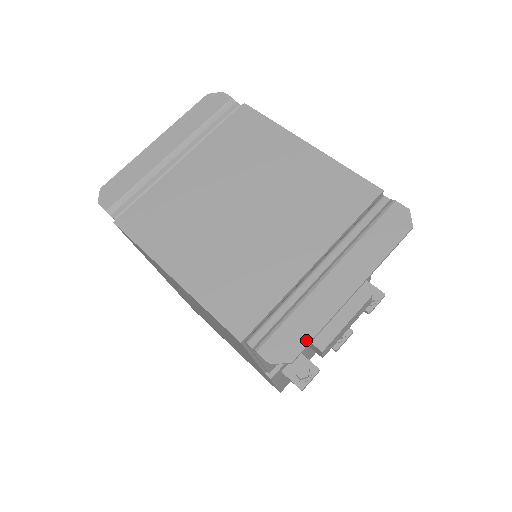
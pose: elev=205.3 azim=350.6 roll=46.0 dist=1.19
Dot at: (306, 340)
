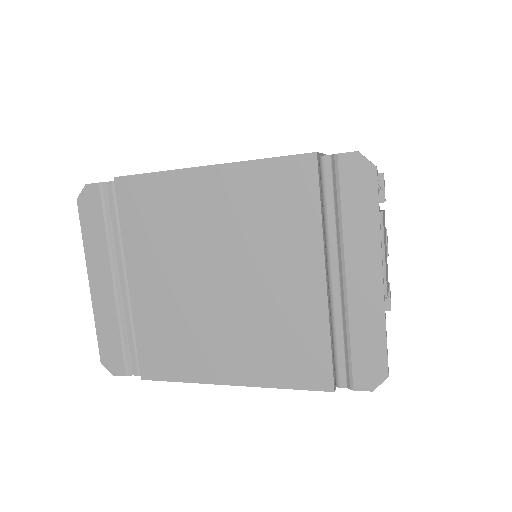
Dot at: (382, 350)
